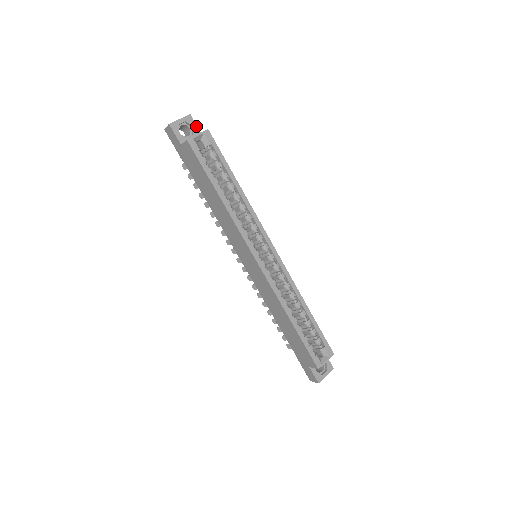
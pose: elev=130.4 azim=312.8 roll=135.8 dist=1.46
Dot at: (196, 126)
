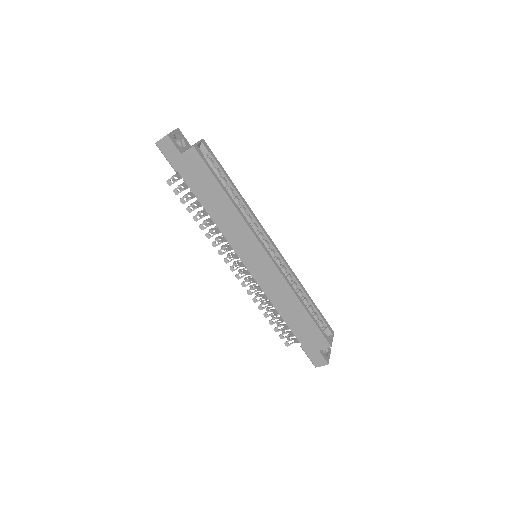
Dot at: (185, 139)
